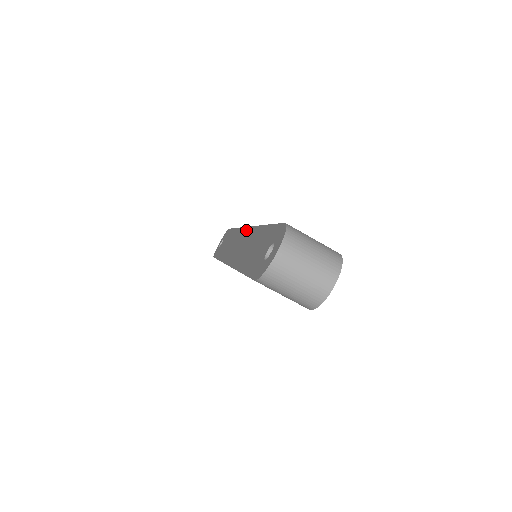
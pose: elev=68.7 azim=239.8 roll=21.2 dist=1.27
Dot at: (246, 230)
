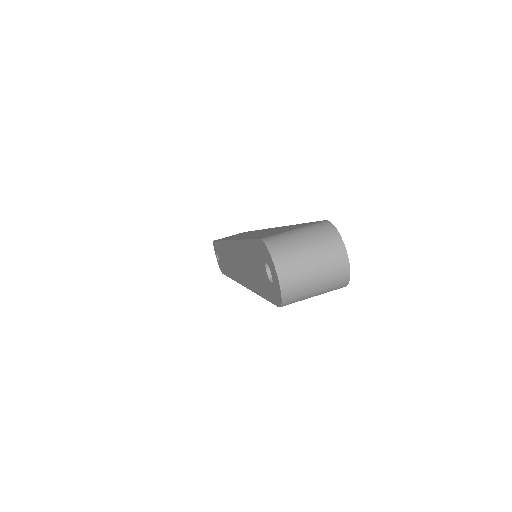
Dot at: (230, 245)
